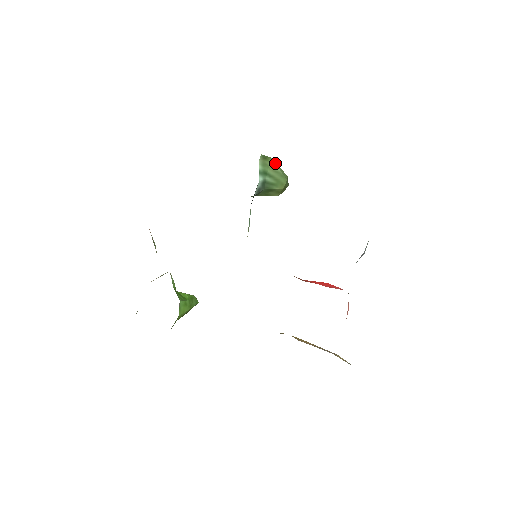
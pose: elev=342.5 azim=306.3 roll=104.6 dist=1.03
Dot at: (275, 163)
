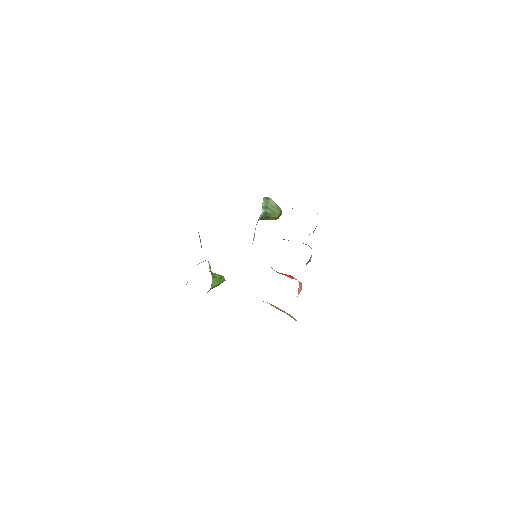
Dot at: (273, 201)
